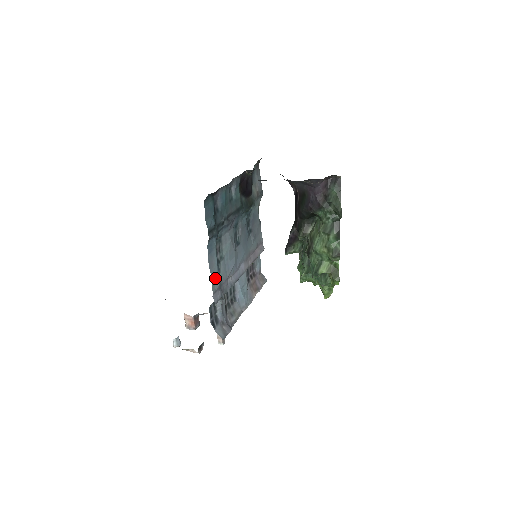
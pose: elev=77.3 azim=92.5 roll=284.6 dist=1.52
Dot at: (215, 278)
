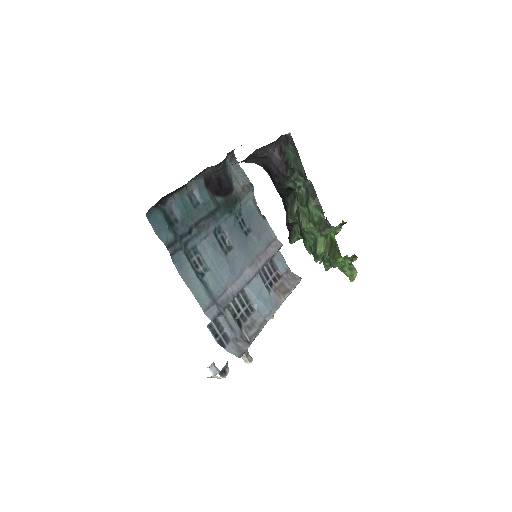
Dot at: (200, 293)
